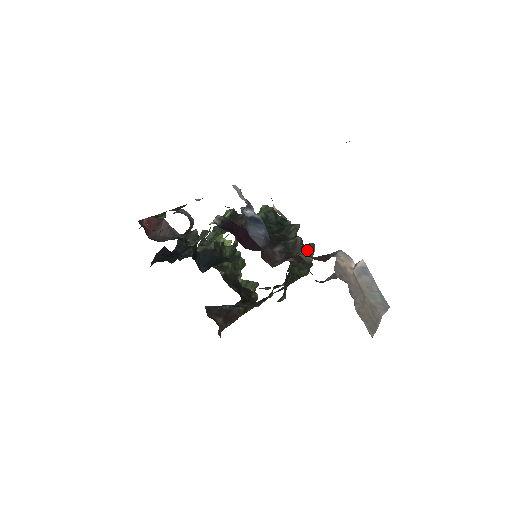
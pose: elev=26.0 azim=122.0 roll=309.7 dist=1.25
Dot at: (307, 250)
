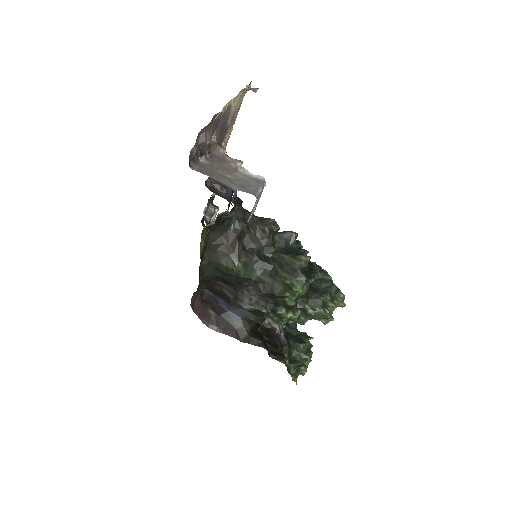
Dot at: (297, 256)
